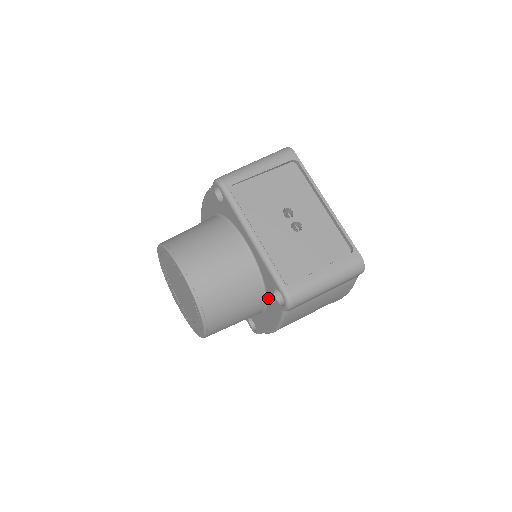
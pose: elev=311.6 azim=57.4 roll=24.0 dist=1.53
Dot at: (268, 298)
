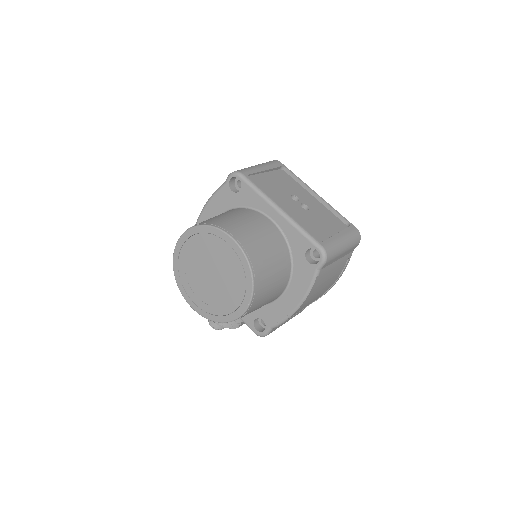
Dot at: (295, 268)
